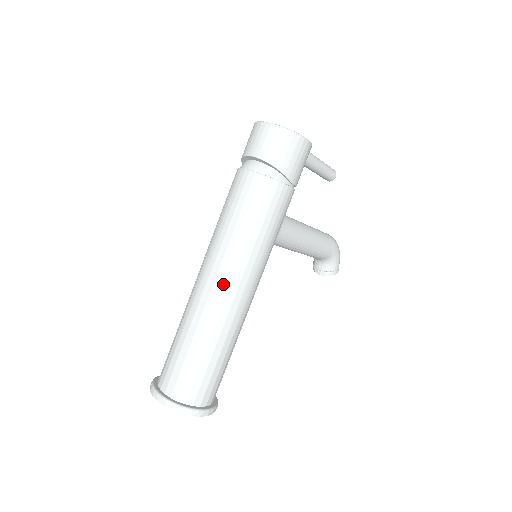
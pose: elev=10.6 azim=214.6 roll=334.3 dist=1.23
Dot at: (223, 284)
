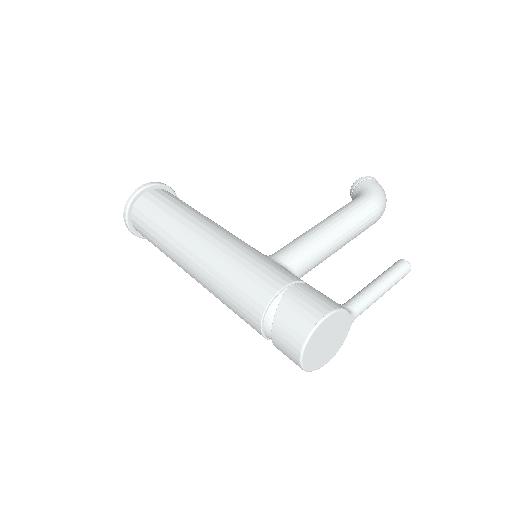
Dot at: occluded
